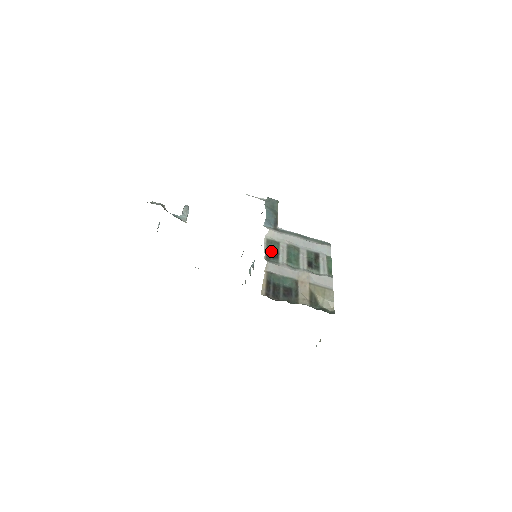
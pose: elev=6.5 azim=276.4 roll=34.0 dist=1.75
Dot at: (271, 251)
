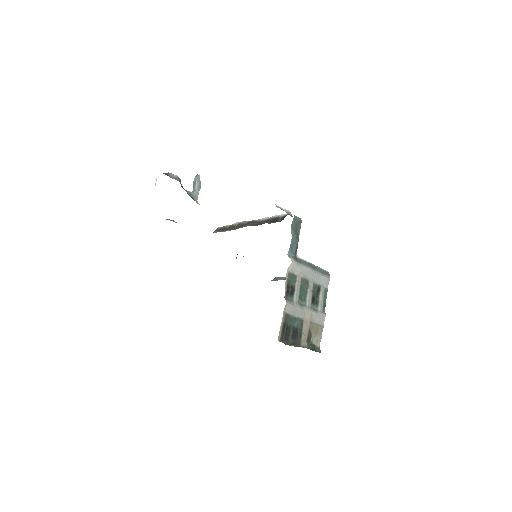
Dot at: (290, 287)
